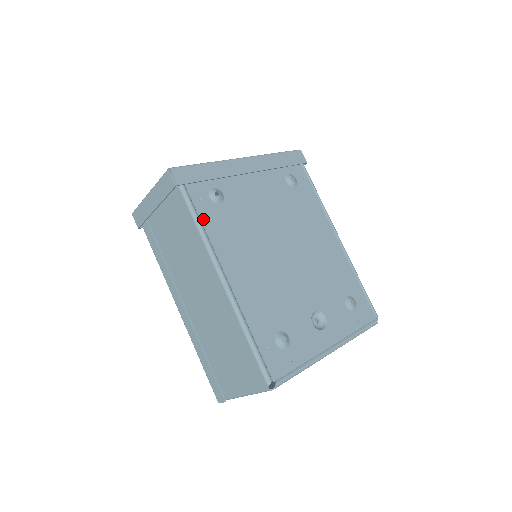
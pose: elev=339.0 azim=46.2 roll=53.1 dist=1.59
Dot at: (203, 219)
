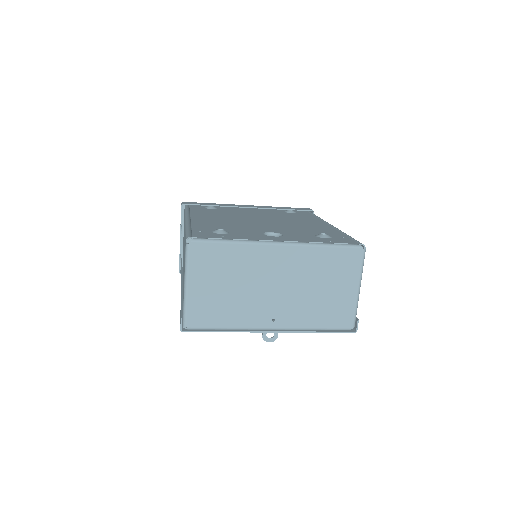
Dot at: (192, 209)
